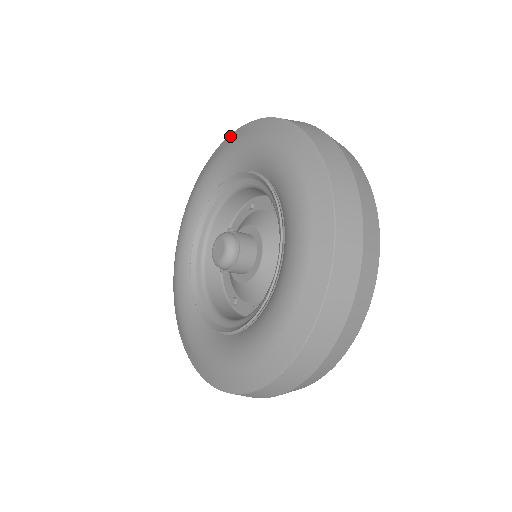
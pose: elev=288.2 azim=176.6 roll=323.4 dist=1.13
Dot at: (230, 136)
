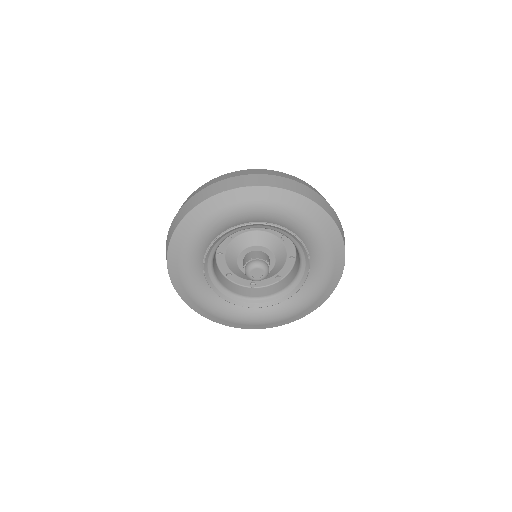
Dot at: (199, 209)
